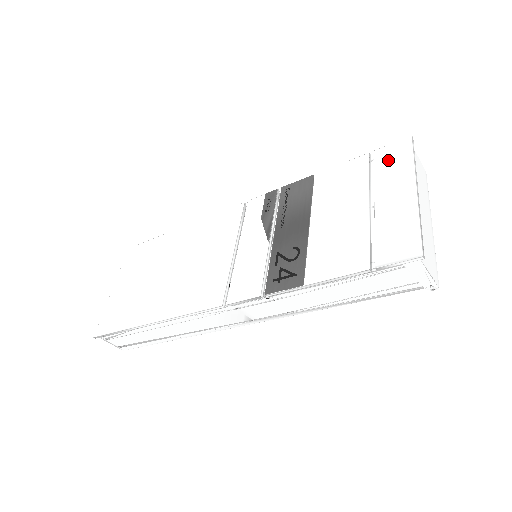
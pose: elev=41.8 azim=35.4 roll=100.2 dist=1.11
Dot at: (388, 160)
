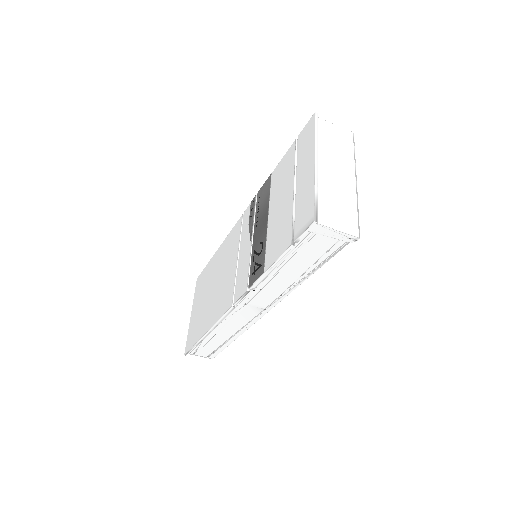
Dot at: (303, 142)
